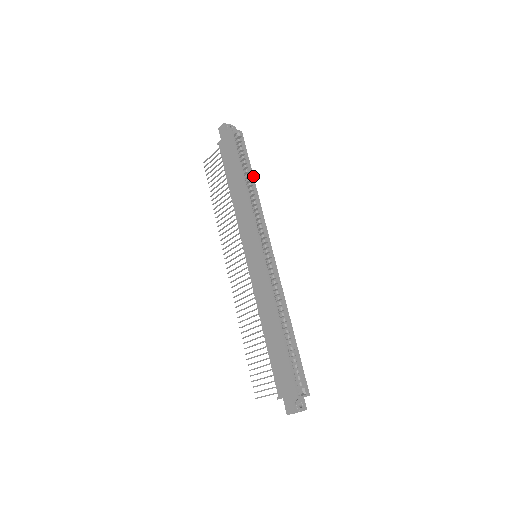
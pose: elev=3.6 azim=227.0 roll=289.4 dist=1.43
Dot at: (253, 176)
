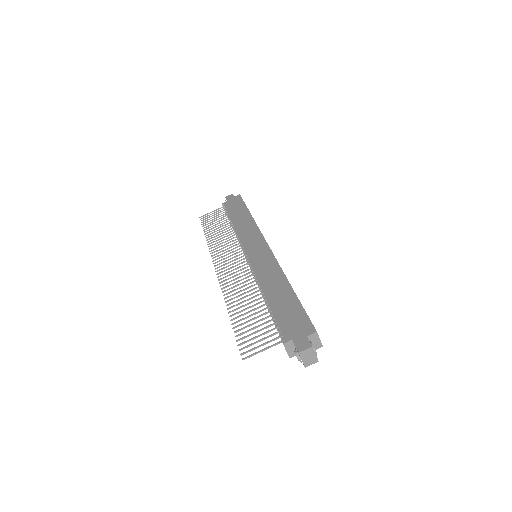
Dot at: occluded
